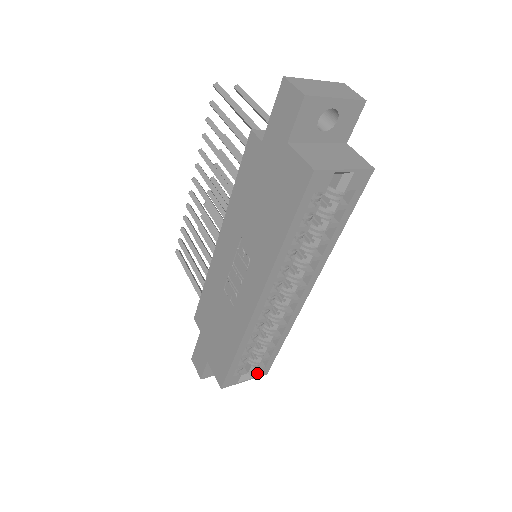
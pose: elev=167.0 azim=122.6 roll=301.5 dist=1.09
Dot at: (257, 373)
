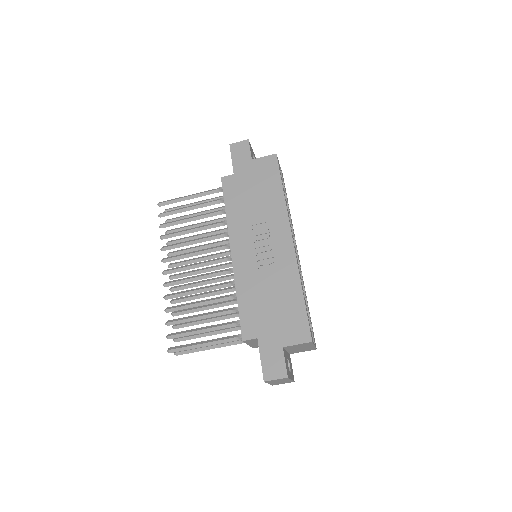
Dot at: (314, 340)
